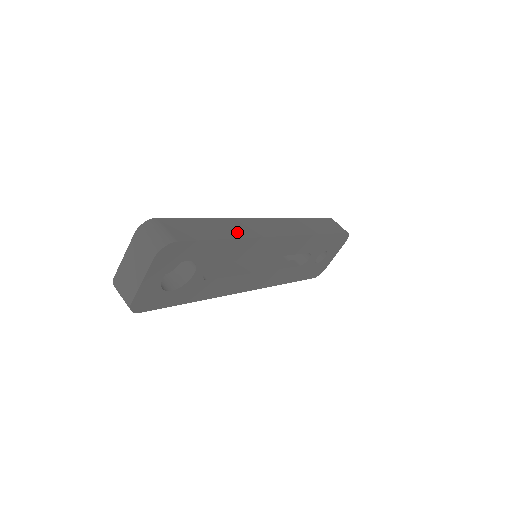
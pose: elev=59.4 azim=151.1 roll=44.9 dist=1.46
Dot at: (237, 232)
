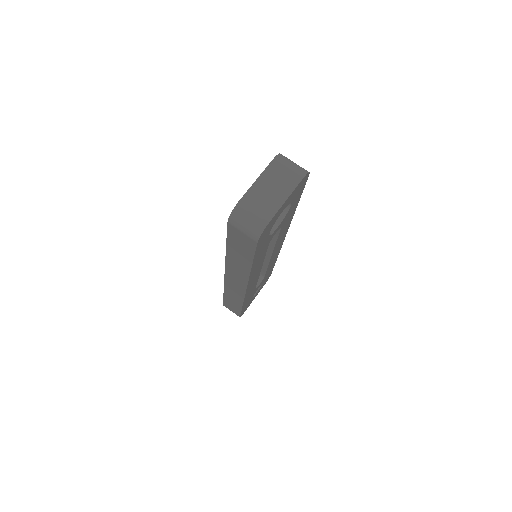
Dot at: occluded
